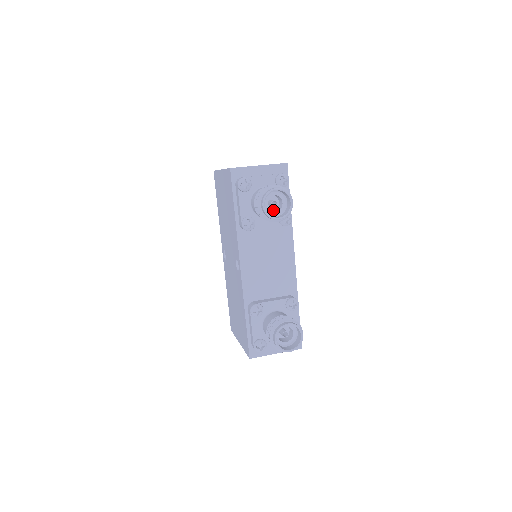
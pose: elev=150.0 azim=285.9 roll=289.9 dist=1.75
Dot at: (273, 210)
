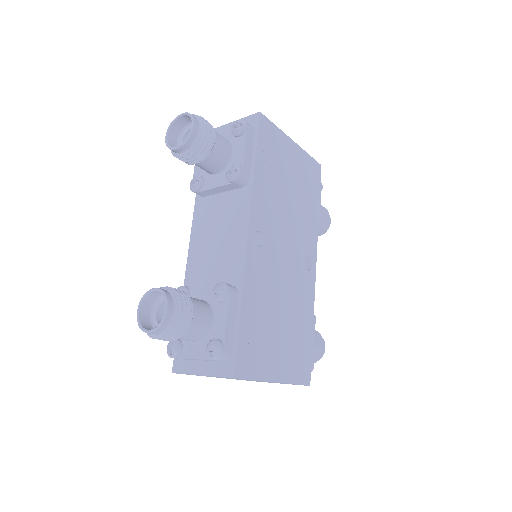
Dot at: occluded
